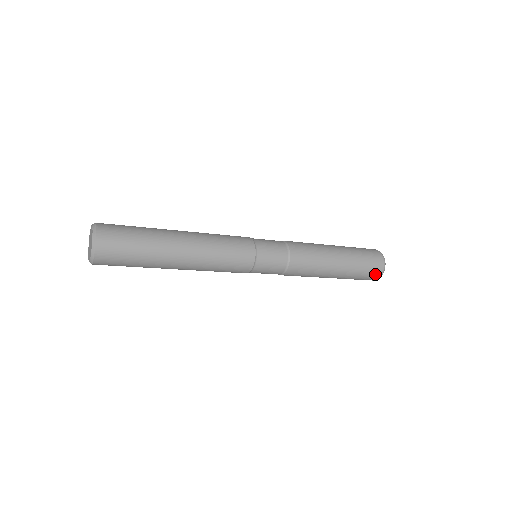
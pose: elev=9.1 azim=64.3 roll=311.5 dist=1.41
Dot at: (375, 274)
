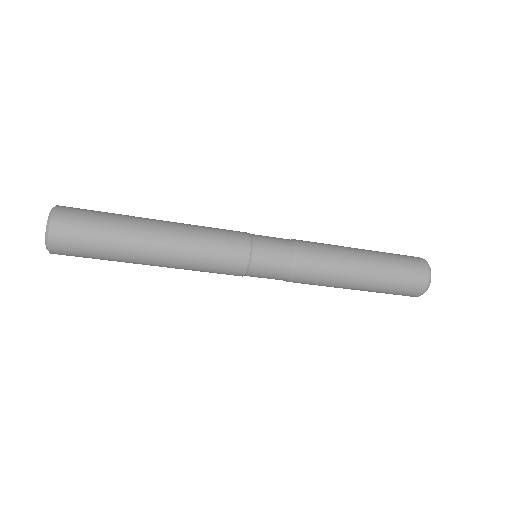
Dot at: (419, 278)
